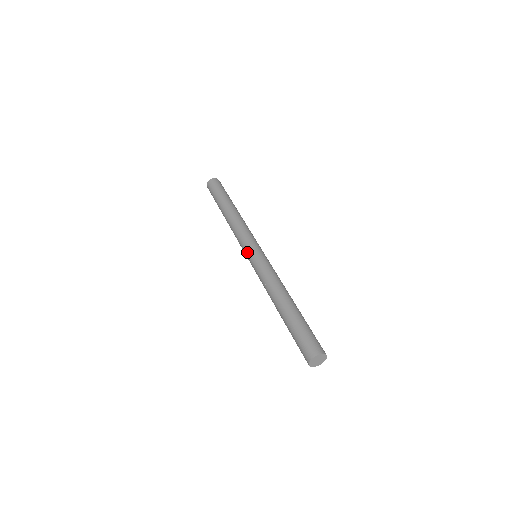
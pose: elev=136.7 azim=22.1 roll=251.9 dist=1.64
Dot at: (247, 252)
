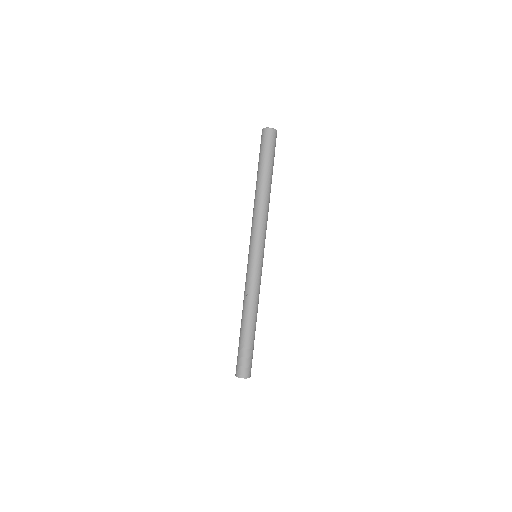
Dot at: (252, 251)
